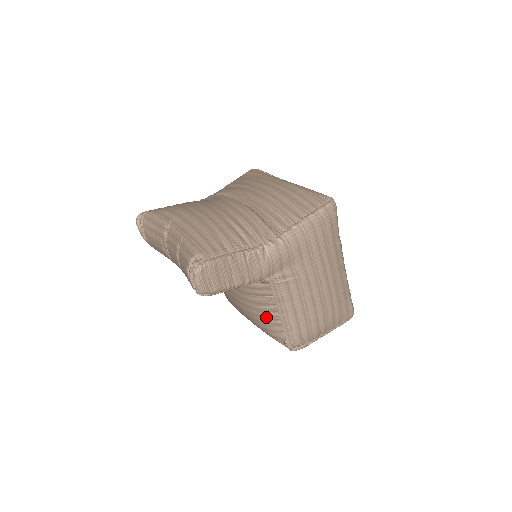
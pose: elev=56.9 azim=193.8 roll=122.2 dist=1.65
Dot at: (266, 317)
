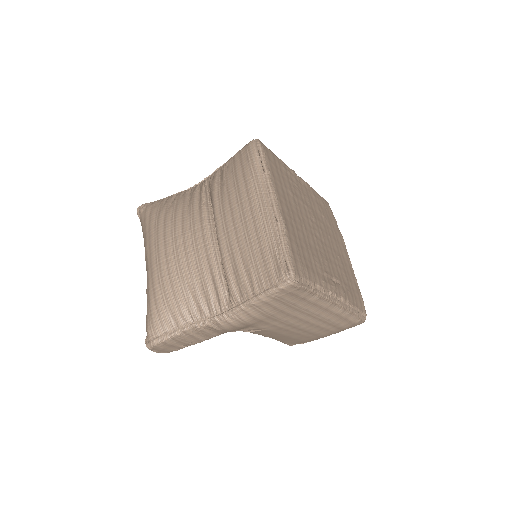
Dot at: occluded
